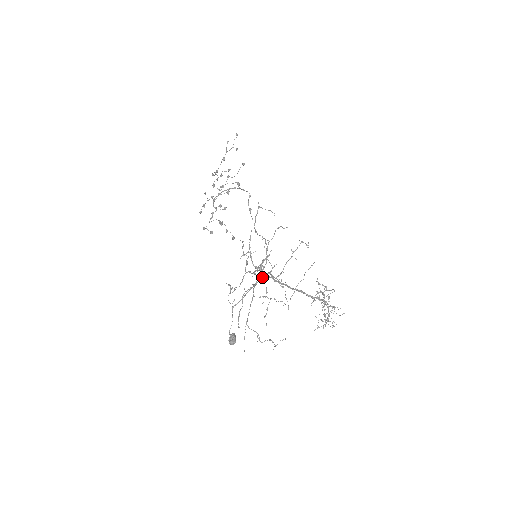
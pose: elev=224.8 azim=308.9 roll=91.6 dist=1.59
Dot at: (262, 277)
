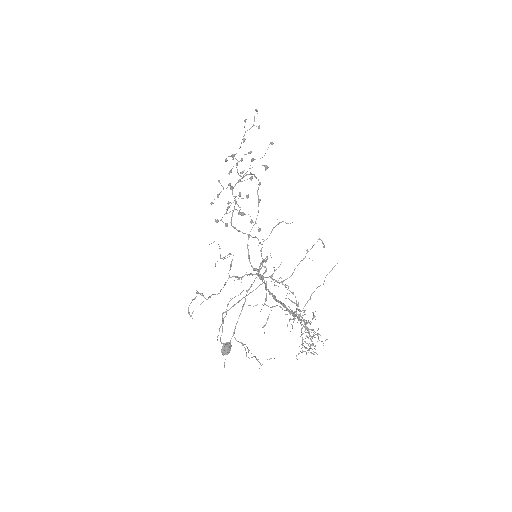
Dot at: (264, 281)
